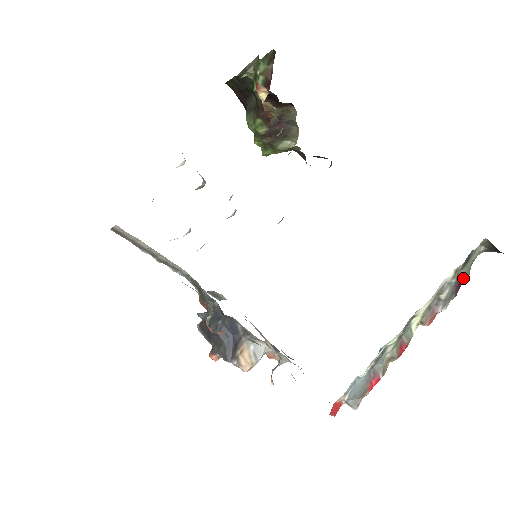
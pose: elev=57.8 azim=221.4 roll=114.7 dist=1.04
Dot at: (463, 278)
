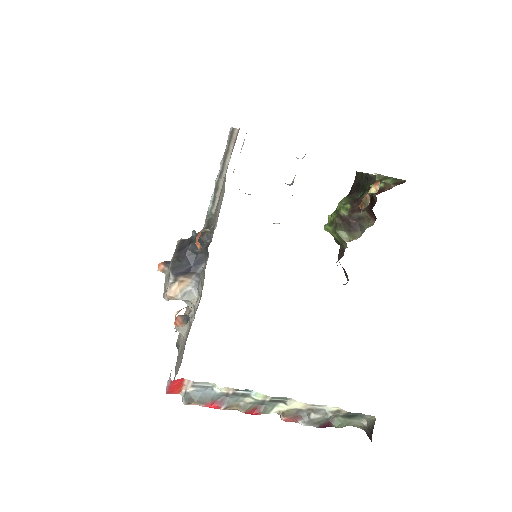
Dot at: (335, 423)
